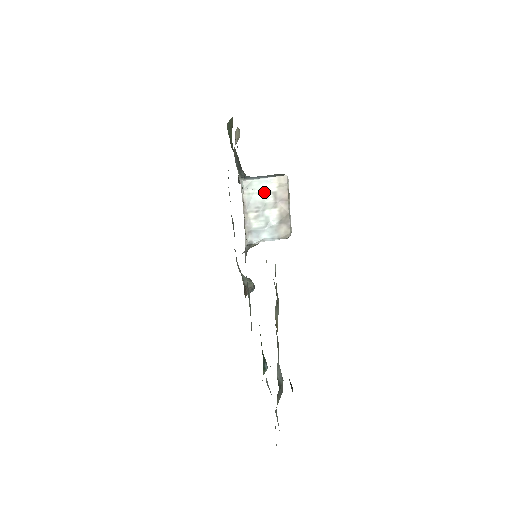
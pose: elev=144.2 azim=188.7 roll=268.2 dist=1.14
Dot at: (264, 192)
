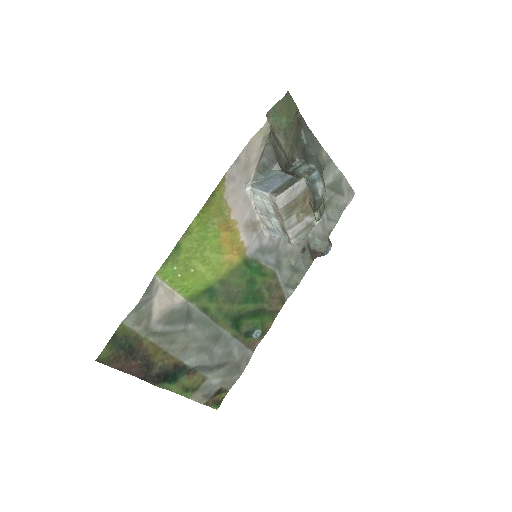
Dot at: (267, 203)
